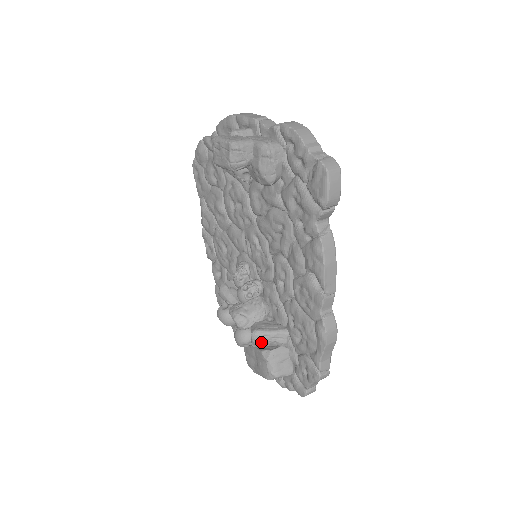
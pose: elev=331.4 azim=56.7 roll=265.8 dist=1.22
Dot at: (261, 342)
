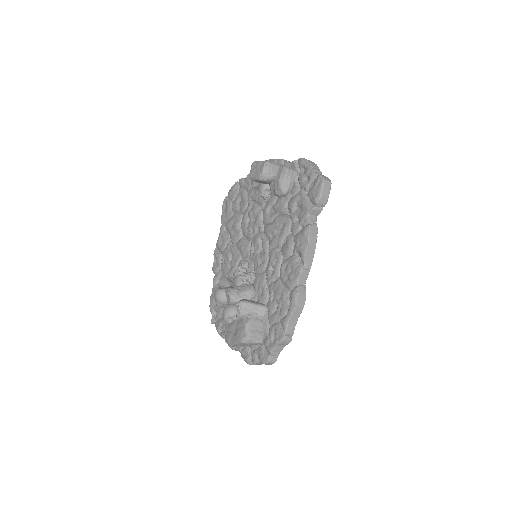
Dot at: (245, 311)
